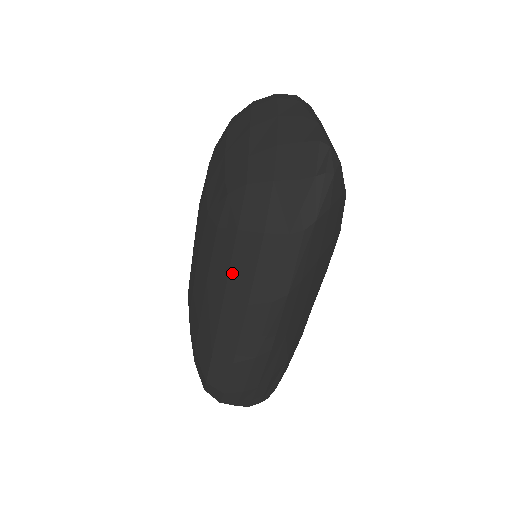
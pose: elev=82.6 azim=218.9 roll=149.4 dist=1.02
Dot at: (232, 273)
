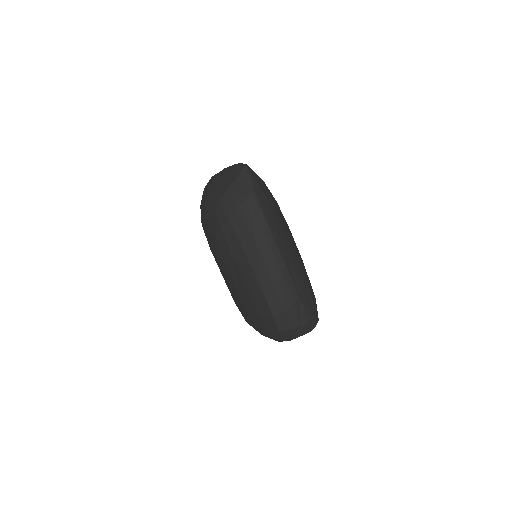
Dot at: (240, 238)
